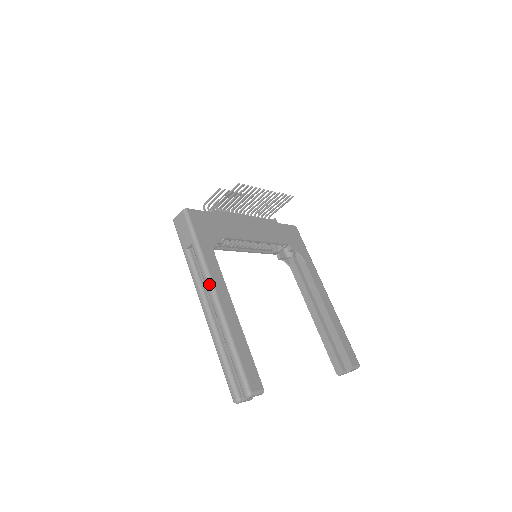
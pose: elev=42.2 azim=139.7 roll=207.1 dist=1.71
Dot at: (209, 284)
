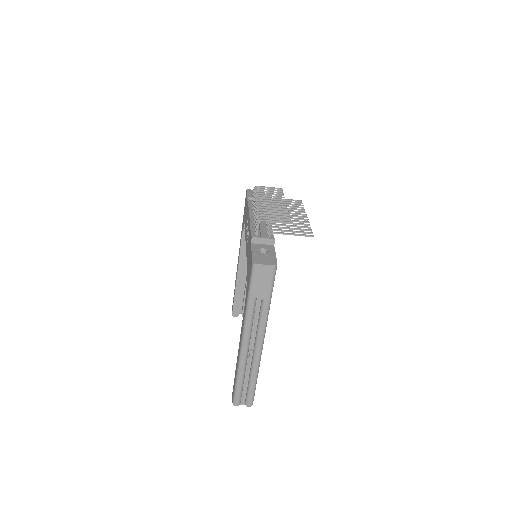
Dot at: (263, 336)
